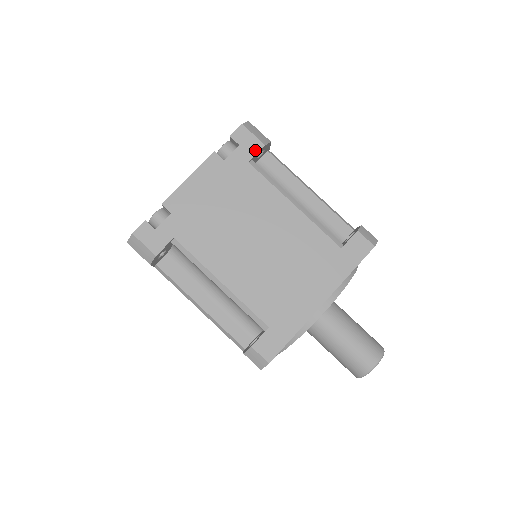
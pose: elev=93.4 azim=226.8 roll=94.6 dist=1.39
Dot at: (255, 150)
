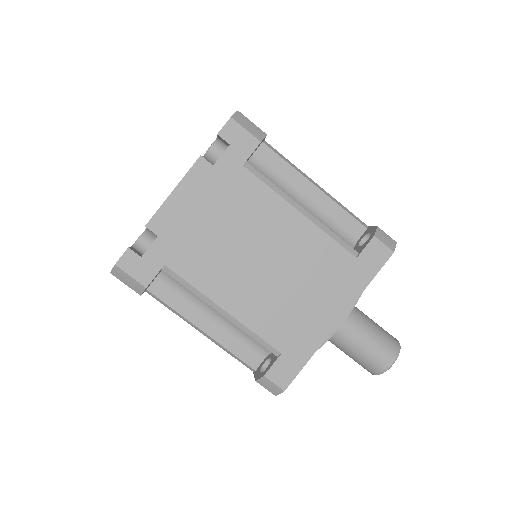
Dot at: (249, 149)
